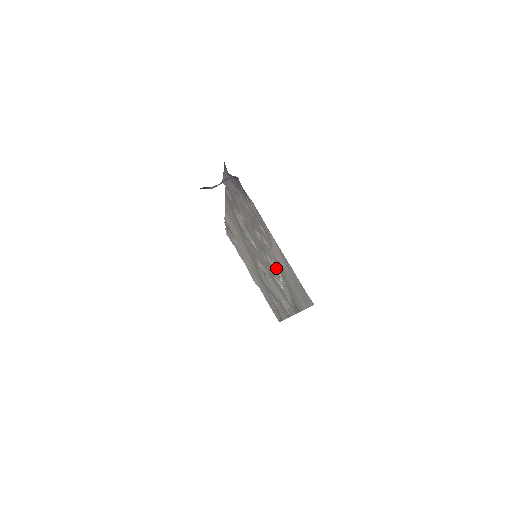
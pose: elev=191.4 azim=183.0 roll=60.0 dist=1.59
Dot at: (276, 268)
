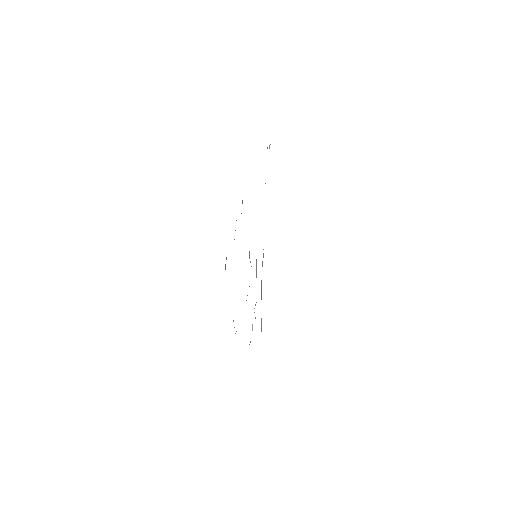
Dot at: occluded
